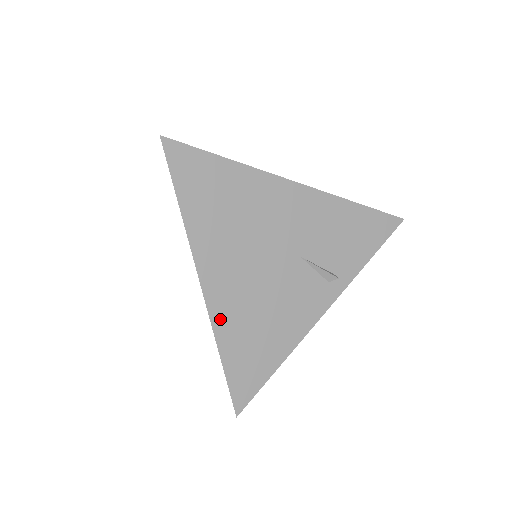
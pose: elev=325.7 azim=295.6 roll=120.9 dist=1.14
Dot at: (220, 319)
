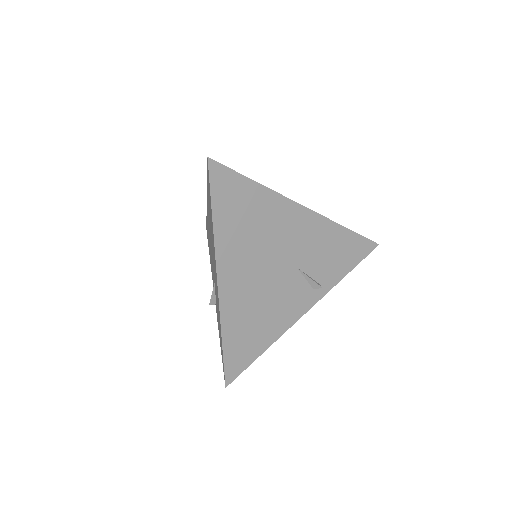
Dot at: (227, 312)
